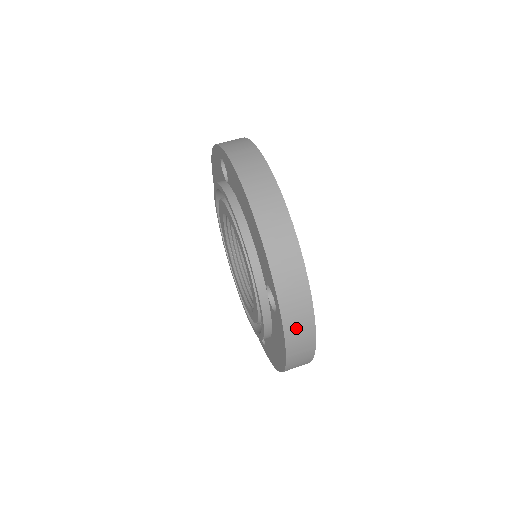
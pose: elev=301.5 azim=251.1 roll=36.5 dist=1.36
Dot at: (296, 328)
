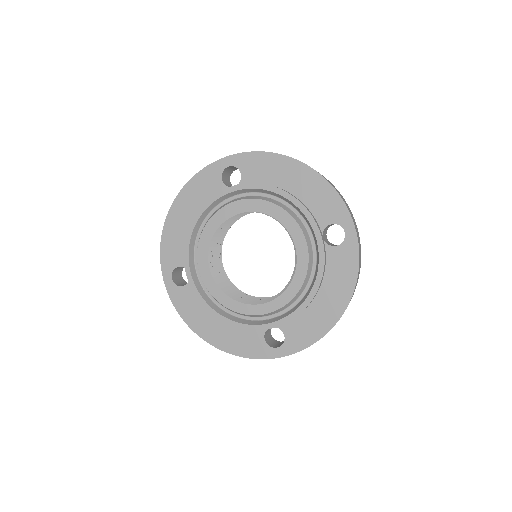
Dot at: occluded
